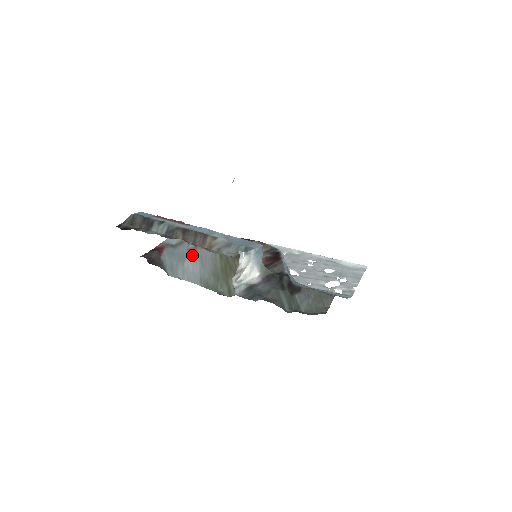
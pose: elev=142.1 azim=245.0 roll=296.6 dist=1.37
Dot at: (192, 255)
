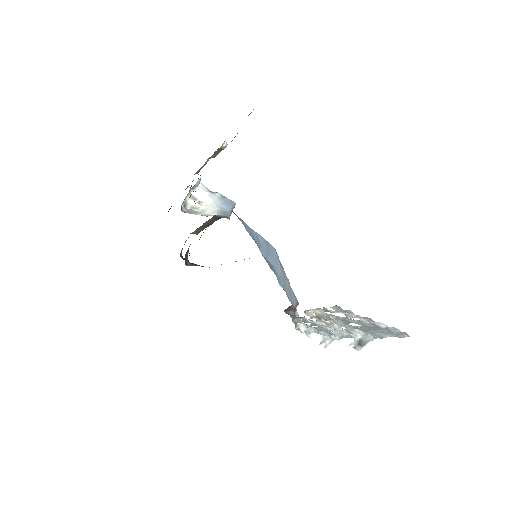
Dot at: occluded
